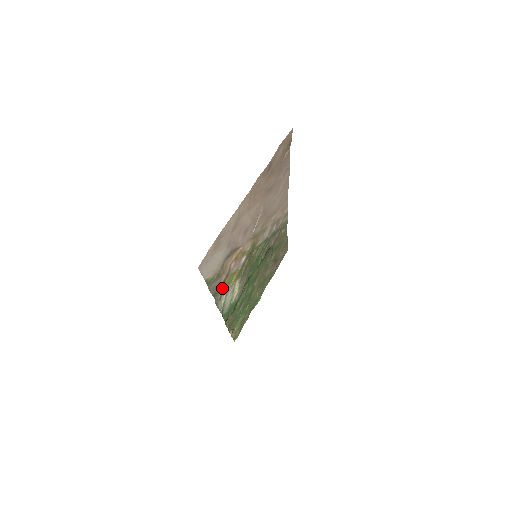
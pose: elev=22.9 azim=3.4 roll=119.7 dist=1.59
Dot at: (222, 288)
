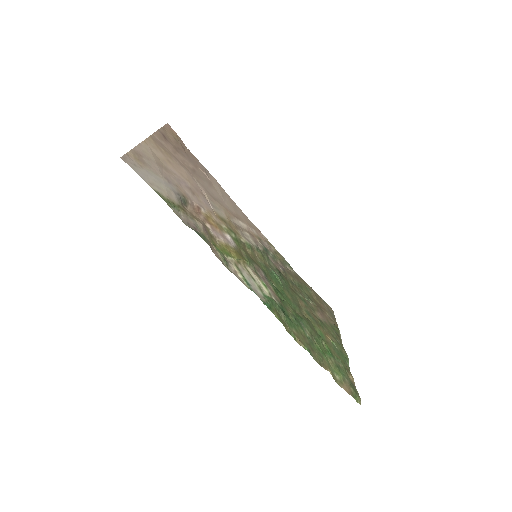
Dot at: (216, 248)
